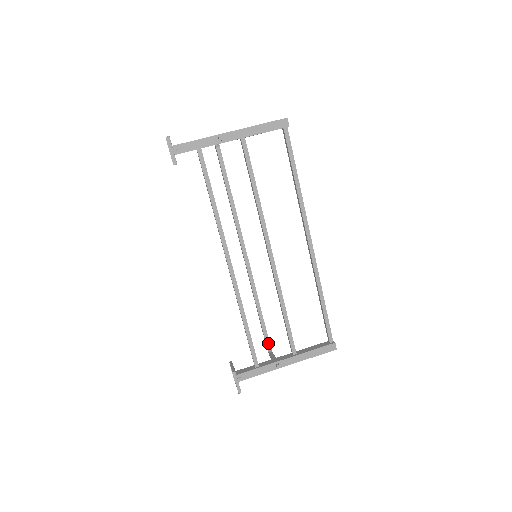
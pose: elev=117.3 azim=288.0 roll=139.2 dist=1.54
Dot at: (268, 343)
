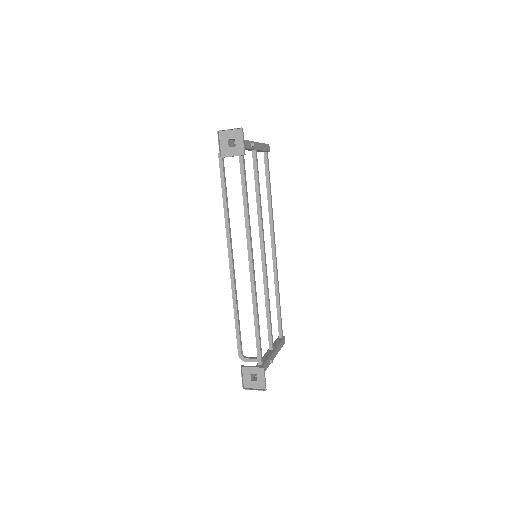
Dot at: occluded
